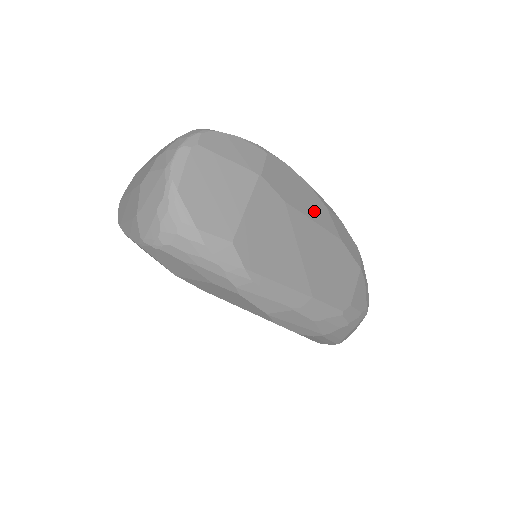
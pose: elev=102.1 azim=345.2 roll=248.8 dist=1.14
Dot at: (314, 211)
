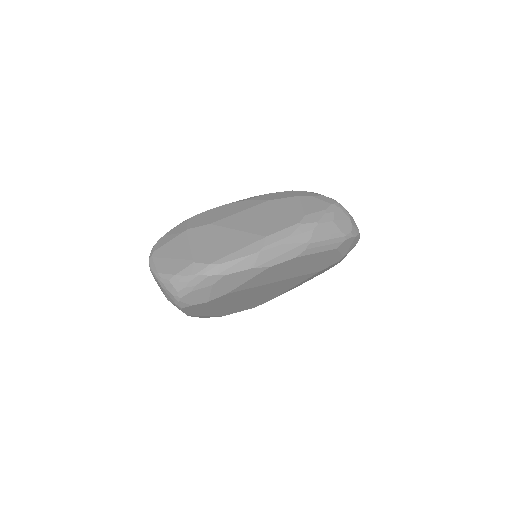
Dot at: (236, 209)
